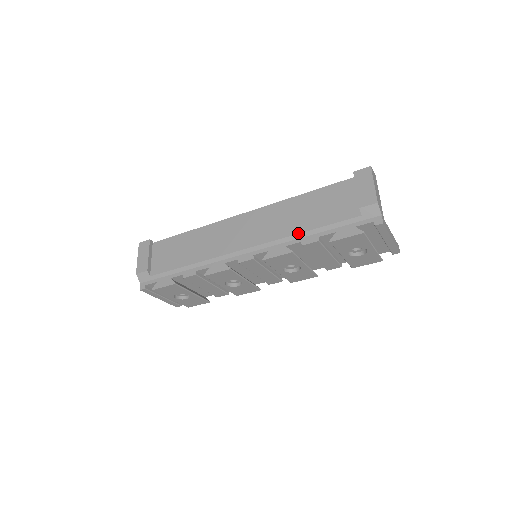
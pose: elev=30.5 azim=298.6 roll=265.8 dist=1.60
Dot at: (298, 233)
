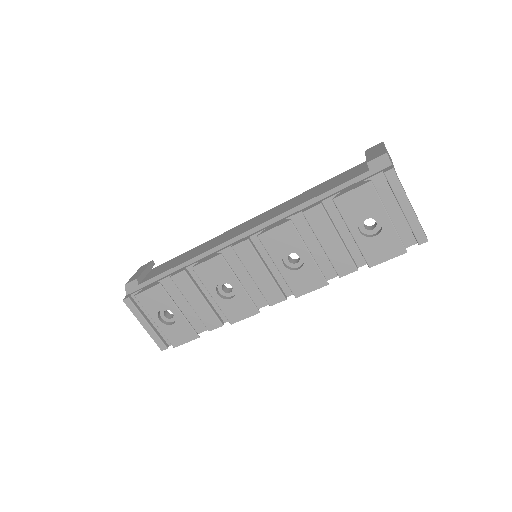
Dot at: (300, 204)
